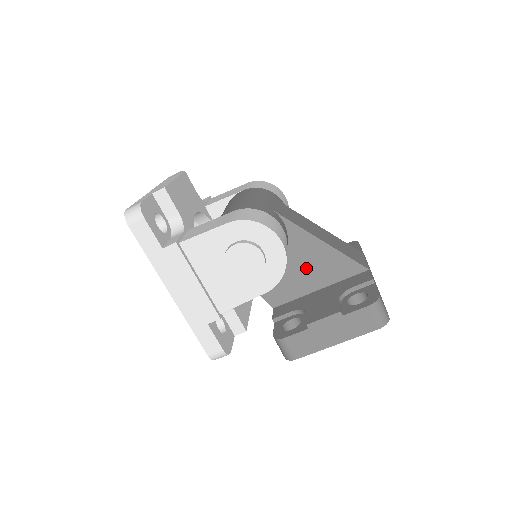
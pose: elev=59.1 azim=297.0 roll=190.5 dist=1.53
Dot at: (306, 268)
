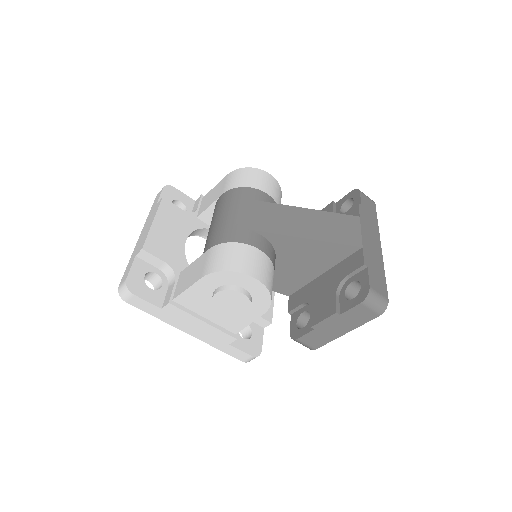
Dot at: (302, 262)
